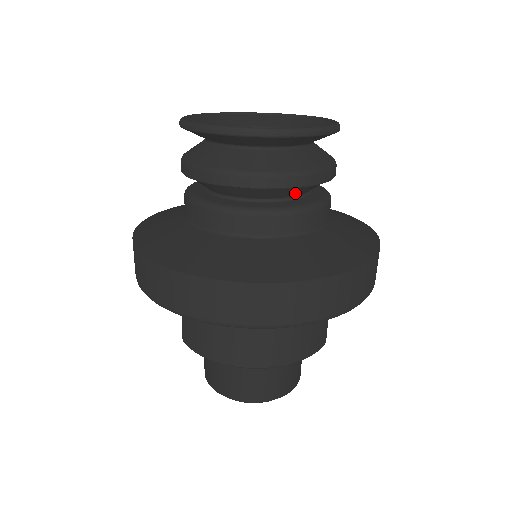
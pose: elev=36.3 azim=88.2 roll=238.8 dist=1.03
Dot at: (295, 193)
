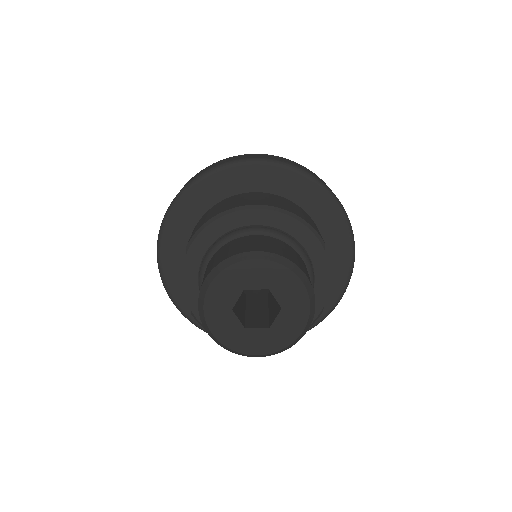
Dot at: occluded
